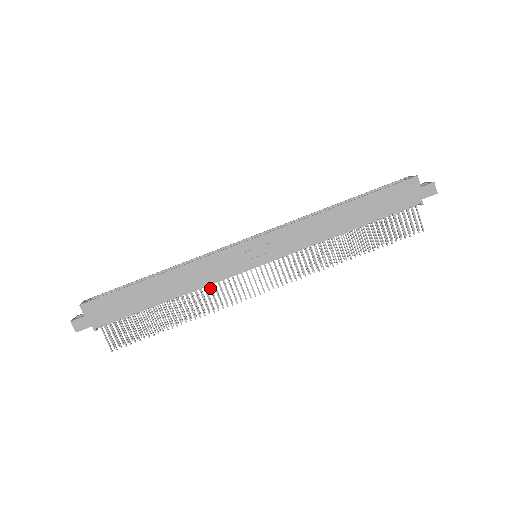
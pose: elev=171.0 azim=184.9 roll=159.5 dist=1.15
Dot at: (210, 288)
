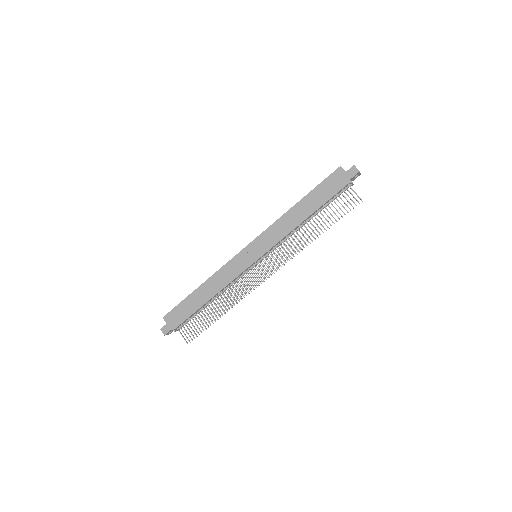
Dot at: (233, 285)
